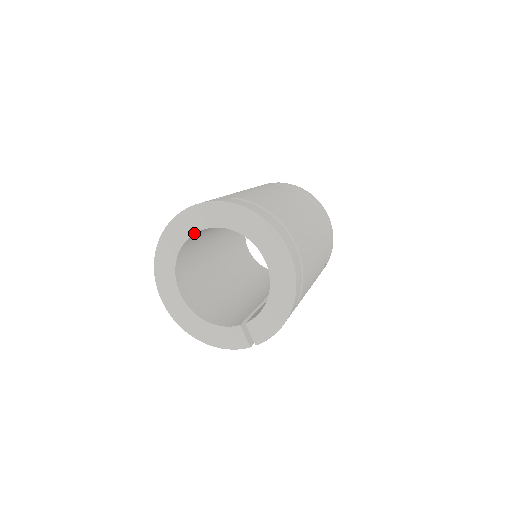
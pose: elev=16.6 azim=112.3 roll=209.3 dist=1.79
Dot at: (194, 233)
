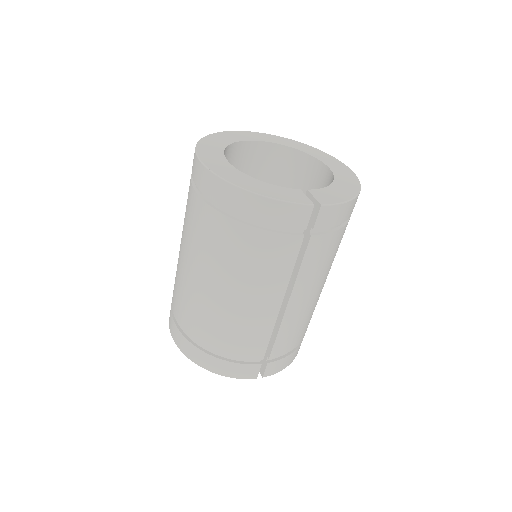
Dot at: (254, 140)
